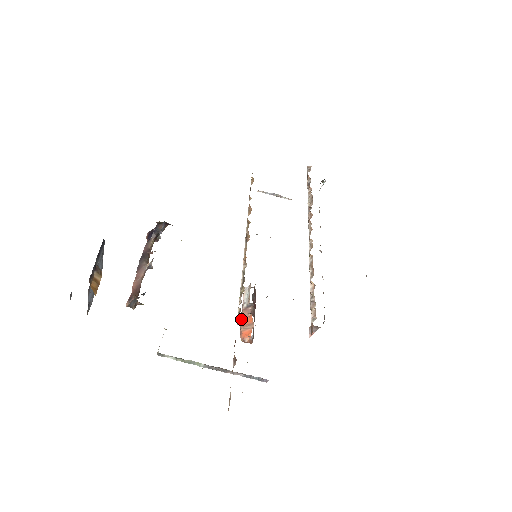
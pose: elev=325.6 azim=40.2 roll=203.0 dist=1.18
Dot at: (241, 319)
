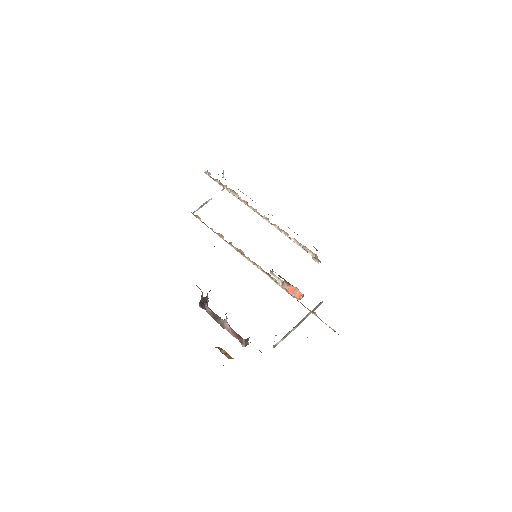
Dot at: occluded
